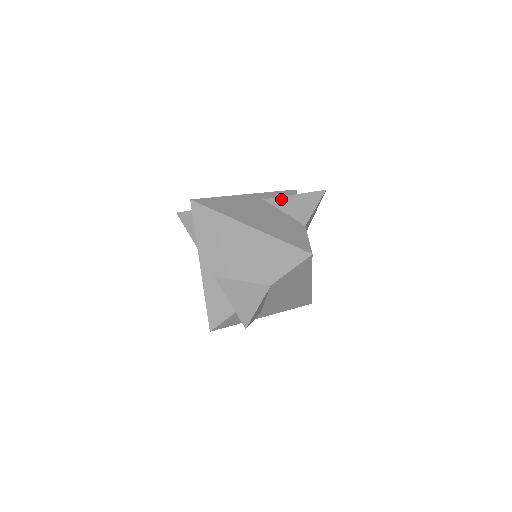
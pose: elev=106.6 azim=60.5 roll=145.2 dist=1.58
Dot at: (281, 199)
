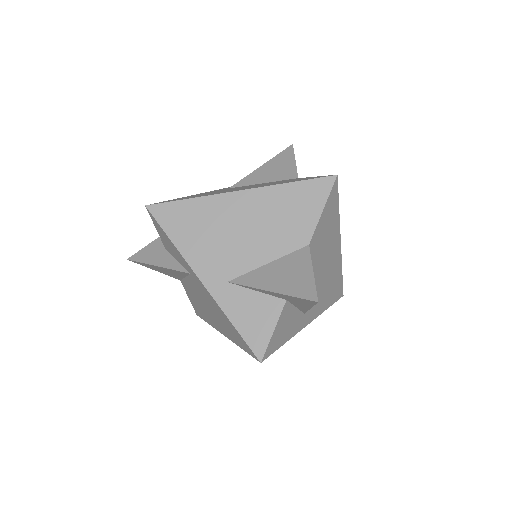
Dot at: (249, 177)
